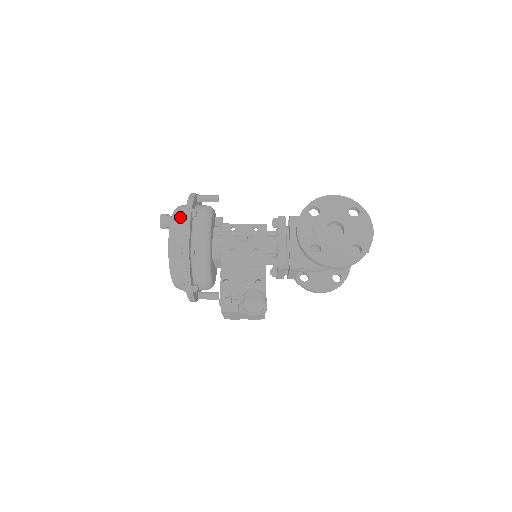
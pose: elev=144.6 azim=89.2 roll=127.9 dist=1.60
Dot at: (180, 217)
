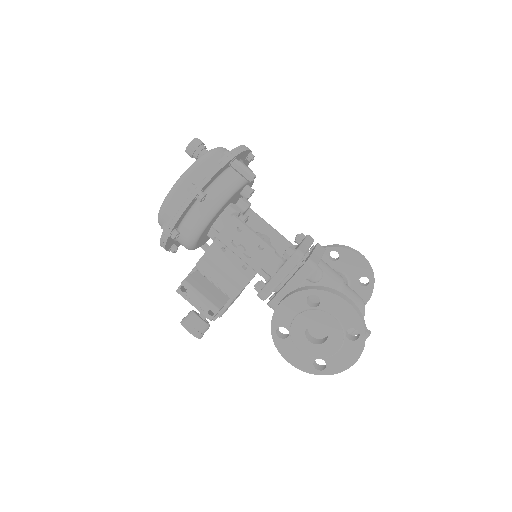
Dot at: (189, 183)
